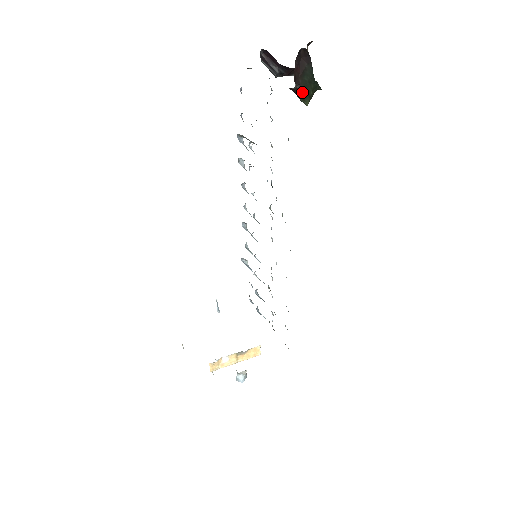
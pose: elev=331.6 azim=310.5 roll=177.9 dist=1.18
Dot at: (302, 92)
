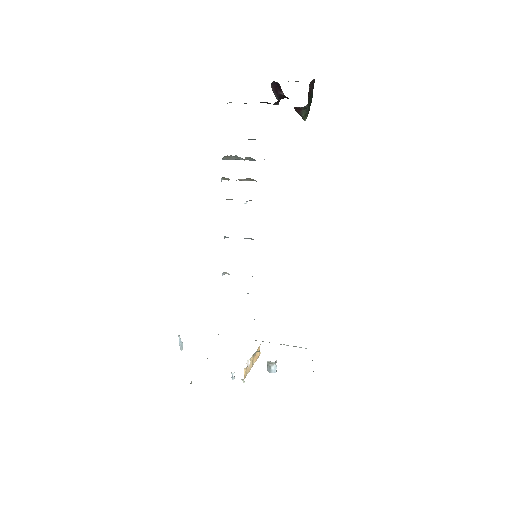
Dot at: (307, 110)
